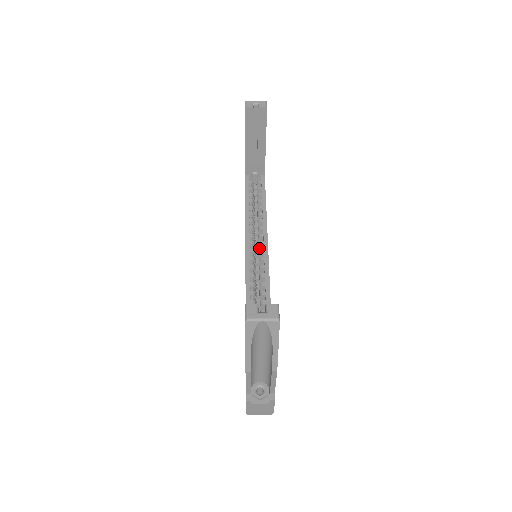
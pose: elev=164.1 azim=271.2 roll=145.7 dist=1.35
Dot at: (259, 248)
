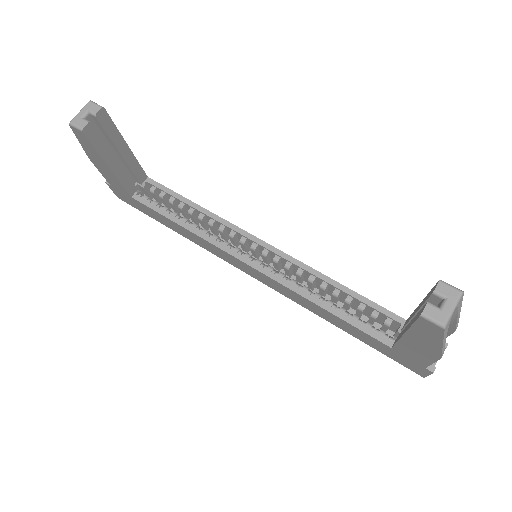
Dot at: (244, 246)
